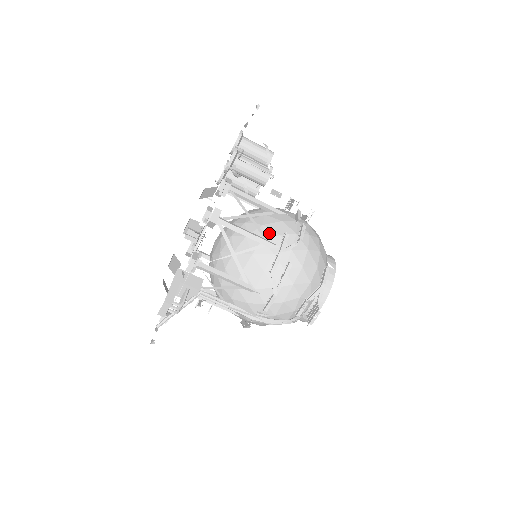
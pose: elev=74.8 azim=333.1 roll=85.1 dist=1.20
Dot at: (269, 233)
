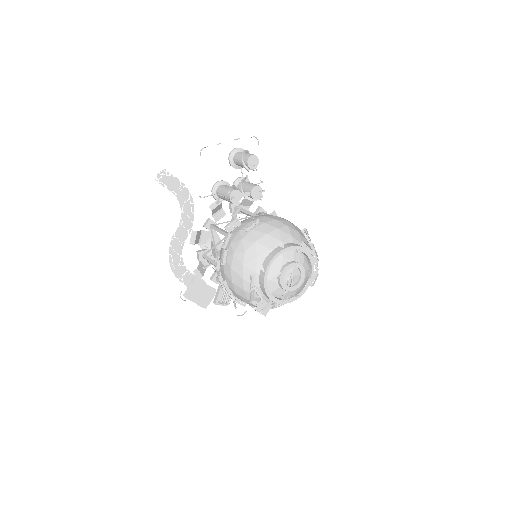
Dot at: occluded
